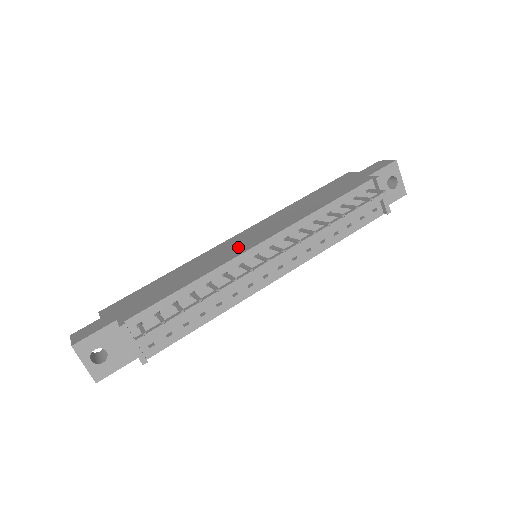
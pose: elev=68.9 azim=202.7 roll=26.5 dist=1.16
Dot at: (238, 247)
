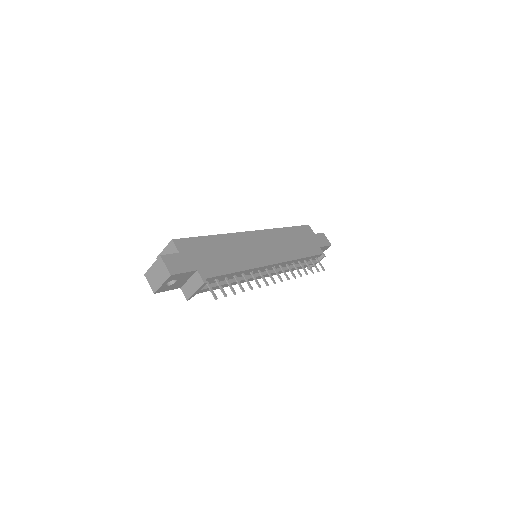
Dot at: (260, 254)
